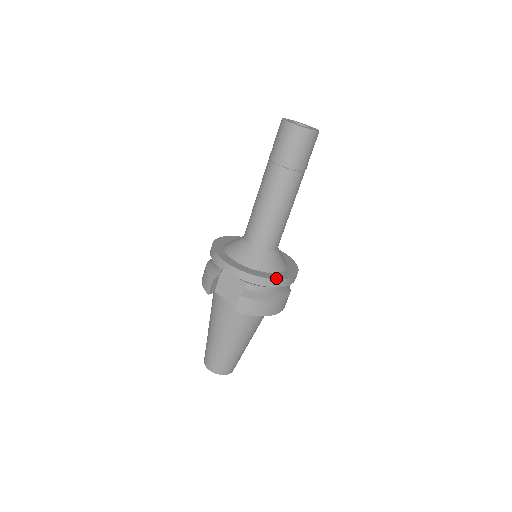
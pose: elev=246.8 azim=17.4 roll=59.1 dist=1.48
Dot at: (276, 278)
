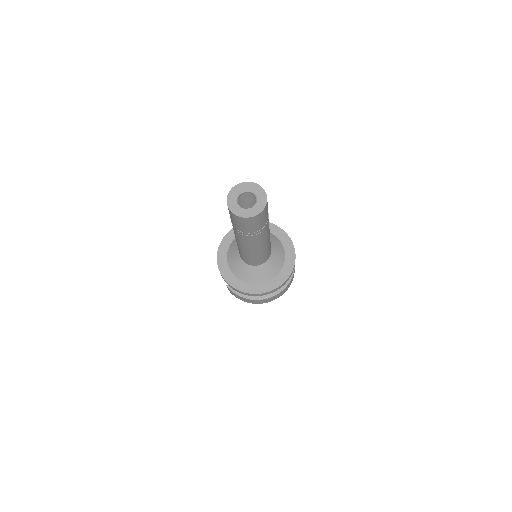
Dot at: (245, 291)
